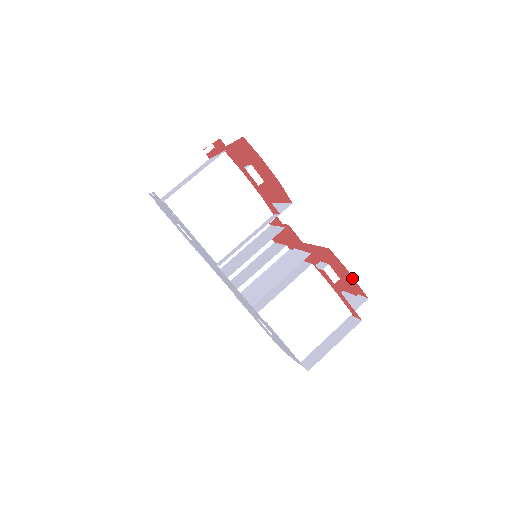
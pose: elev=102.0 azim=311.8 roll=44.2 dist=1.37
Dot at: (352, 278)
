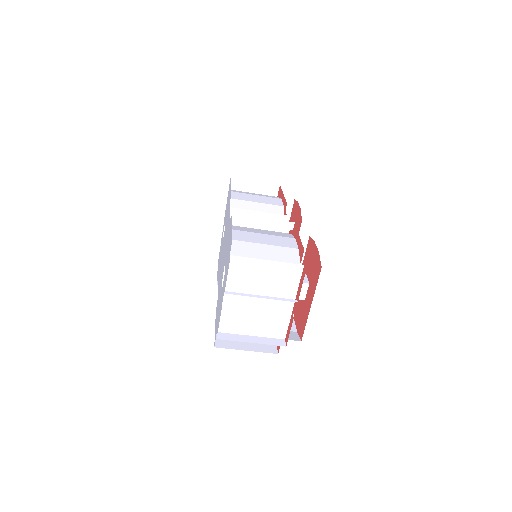
Dot at: occluded
